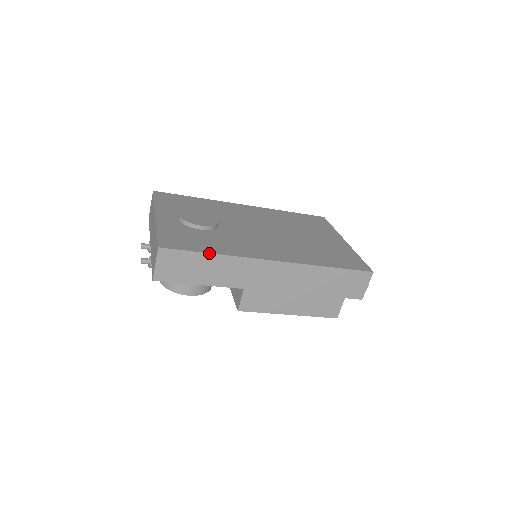
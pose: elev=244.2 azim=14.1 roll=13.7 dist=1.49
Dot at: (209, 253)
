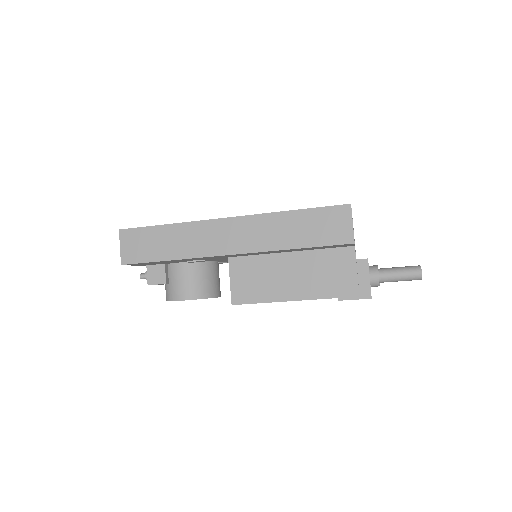
Dot at: (163, 225)
